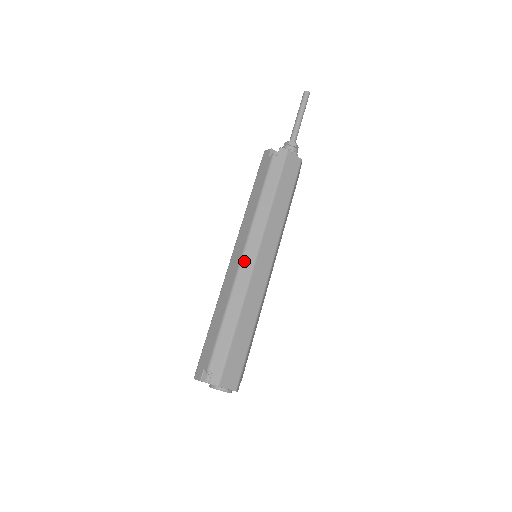
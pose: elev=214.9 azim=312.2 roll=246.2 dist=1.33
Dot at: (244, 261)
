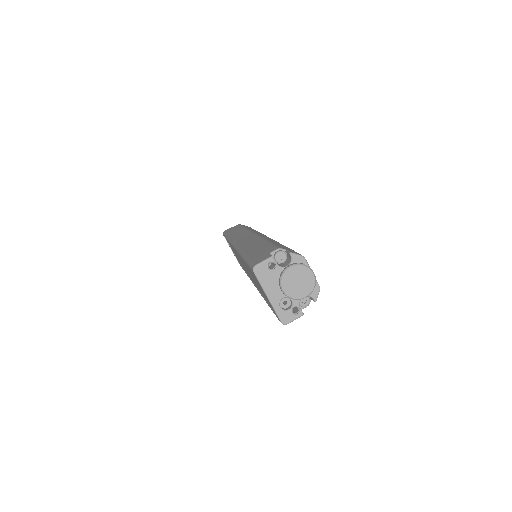
Dot at: occluded
